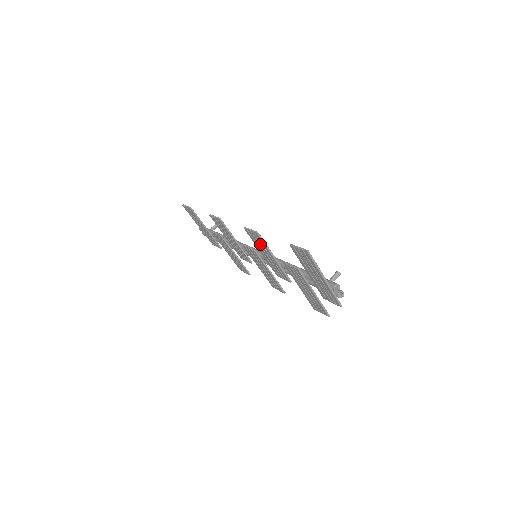
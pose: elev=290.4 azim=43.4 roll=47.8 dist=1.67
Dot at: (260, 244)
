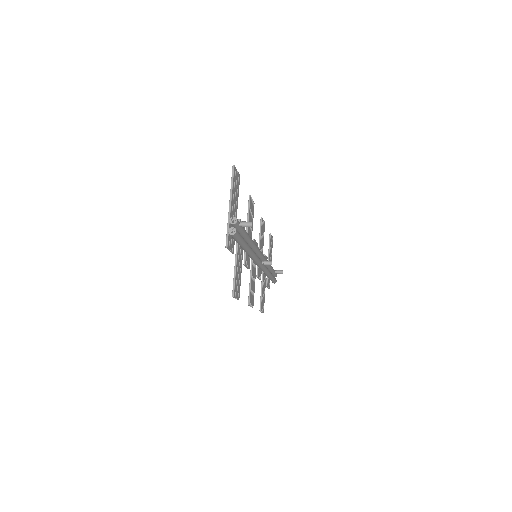
Dot at: occluded
